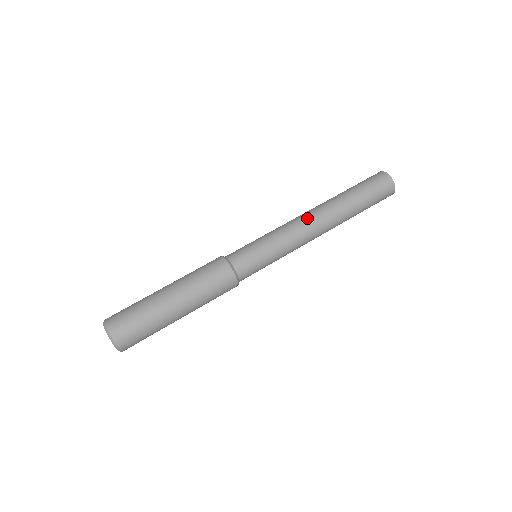
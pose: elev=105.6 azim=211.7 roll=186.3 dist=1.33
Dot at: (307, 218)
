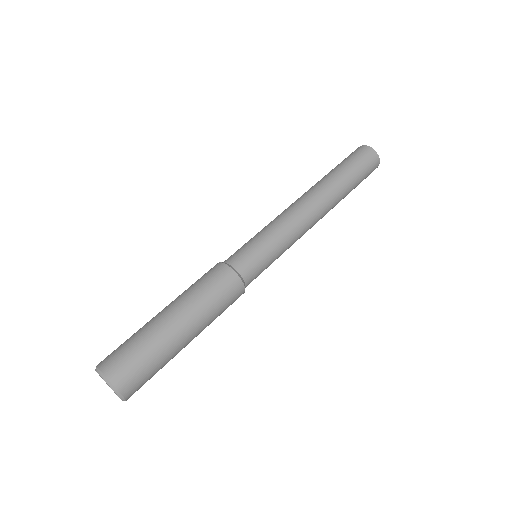
Dot at: (293, 203)
